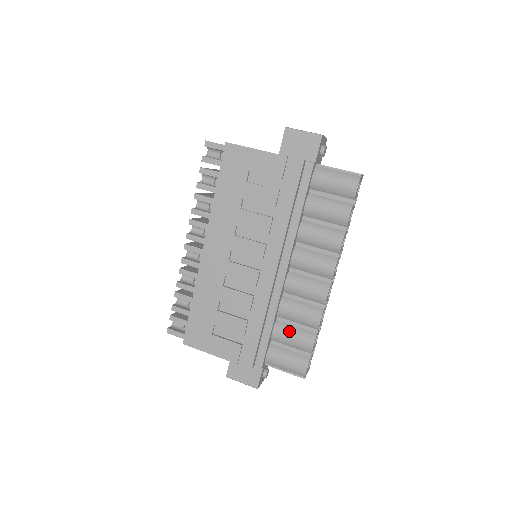
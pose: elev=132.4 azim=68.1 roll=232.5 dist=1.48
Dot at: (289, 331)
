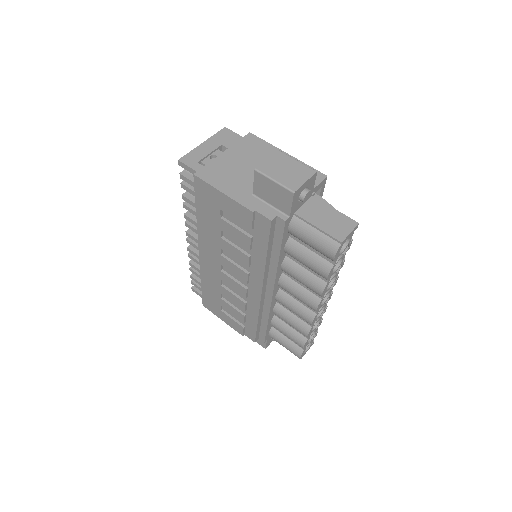
Dot at: (284, 329)
